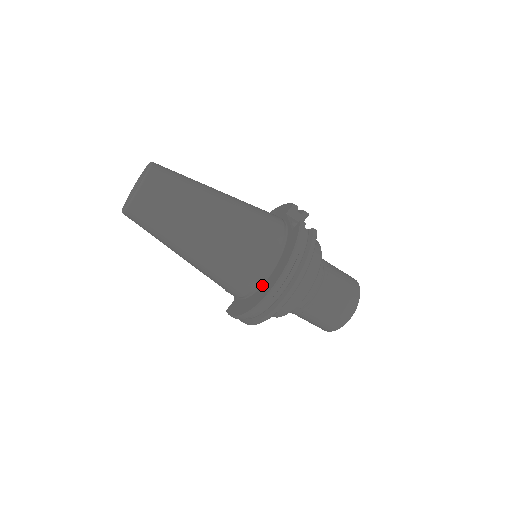
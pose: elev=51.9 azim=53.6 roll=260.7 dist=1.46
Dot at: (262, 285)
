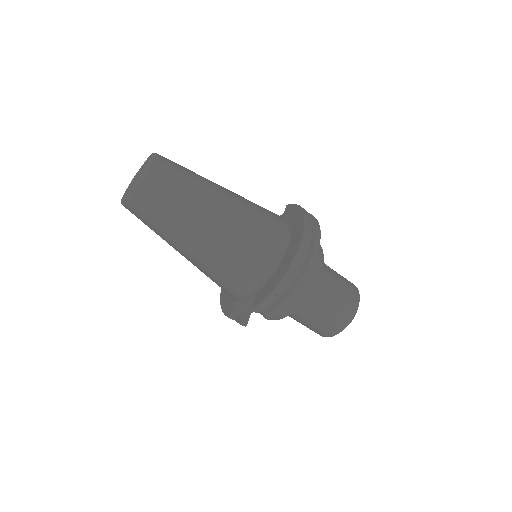
Dot at: (287, 247)
